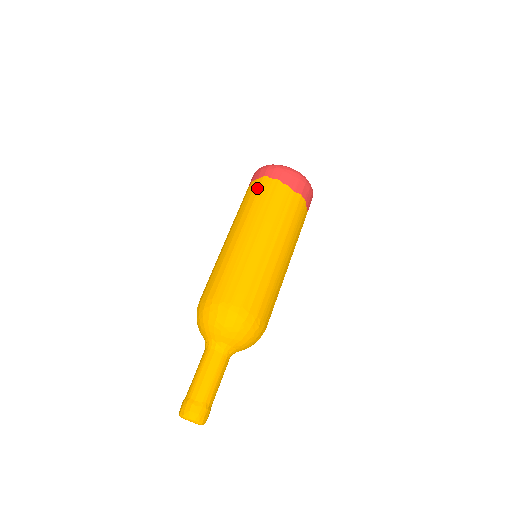
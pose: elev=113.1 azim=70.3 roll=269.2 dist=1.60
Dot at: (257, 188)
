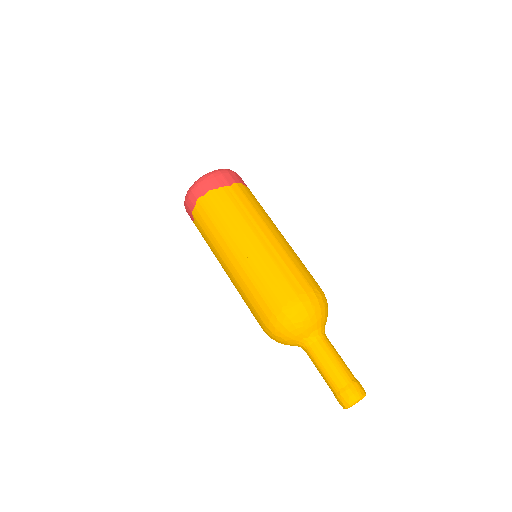
Dot at: (203, 212)
